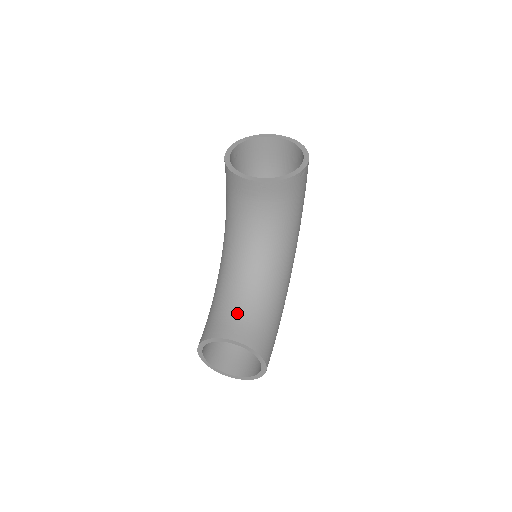
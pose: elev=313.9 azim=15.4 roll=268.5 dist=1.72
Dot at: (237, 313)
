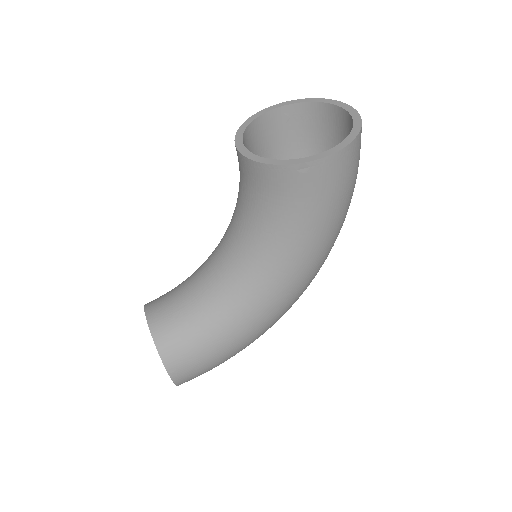
Dot at: (178, 299)
